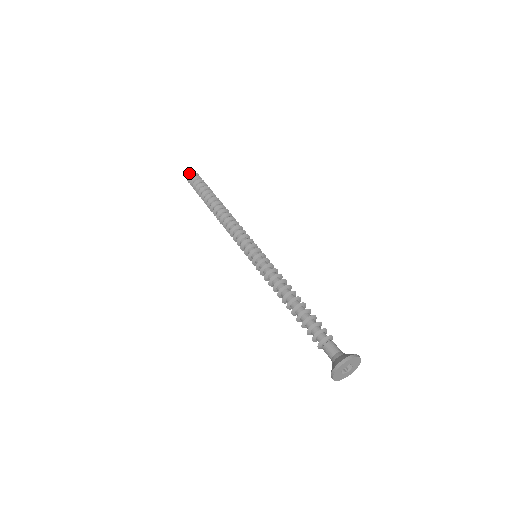
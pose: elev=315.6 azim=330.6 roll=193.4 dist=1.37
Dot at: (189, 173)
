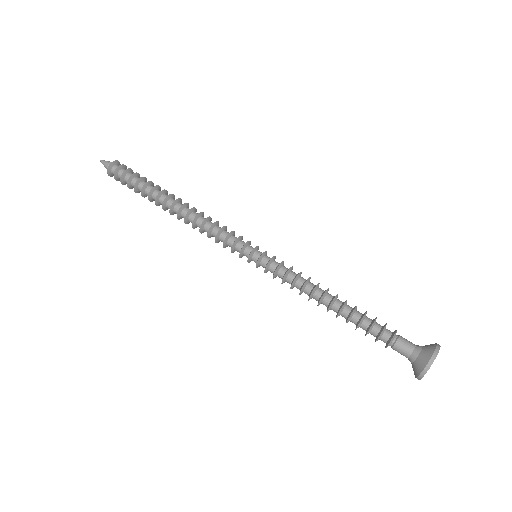
Dot at: (105, 162)
